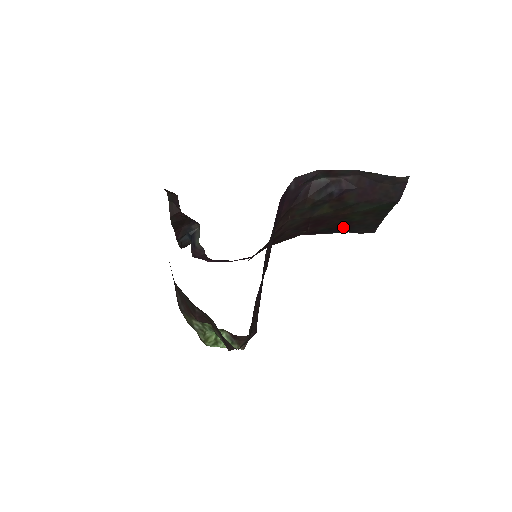
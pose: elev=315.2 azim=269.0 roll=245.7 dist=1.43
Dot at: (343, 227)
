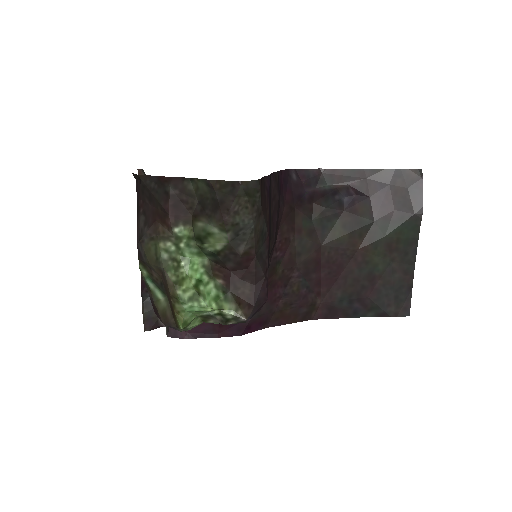
Dot at: (366, 294)
